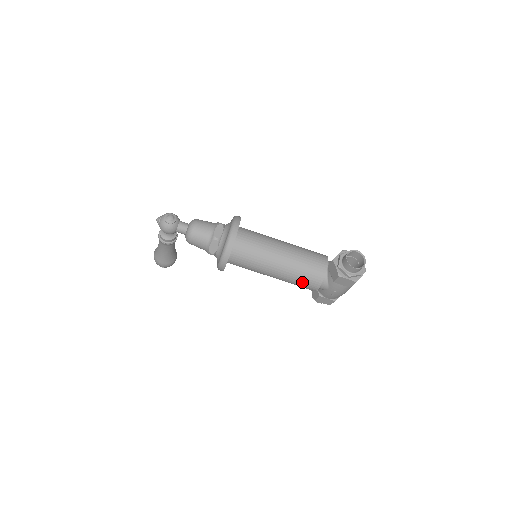
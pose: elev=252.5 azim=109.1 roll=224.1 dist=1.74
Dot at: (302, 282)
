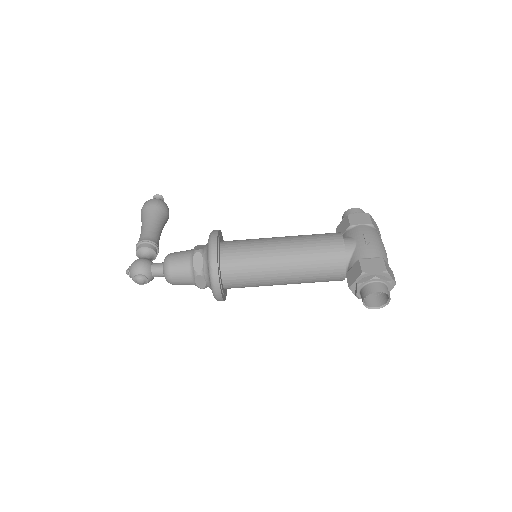
Dot at: occluded
